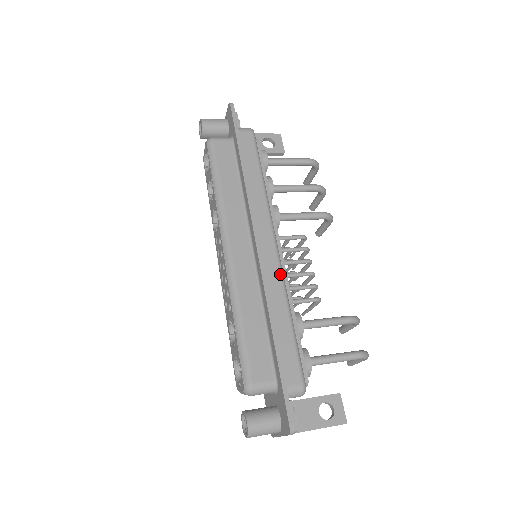
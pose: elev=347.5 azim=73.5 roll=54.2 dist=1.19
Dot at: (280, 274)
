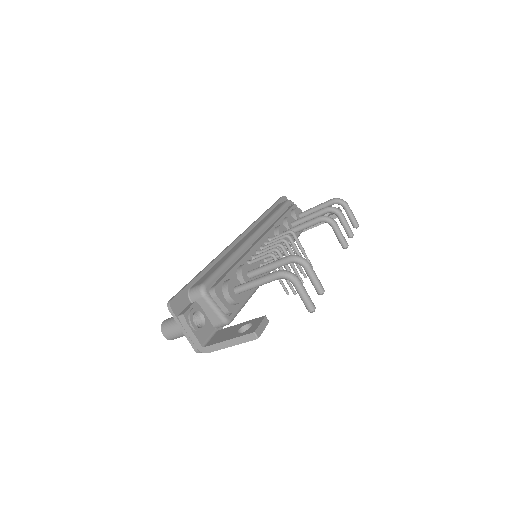
Dot at: (242, 244)
